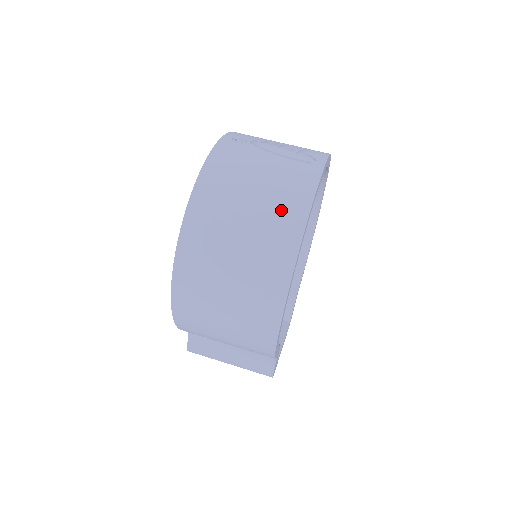
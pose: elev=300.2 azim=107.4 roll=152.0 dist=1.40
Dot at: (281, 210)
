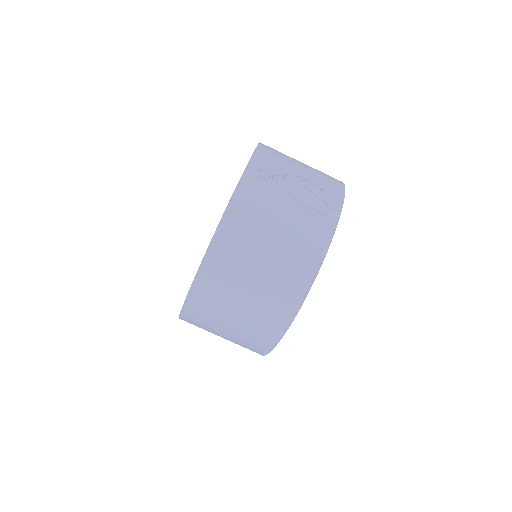
Dot at: (292, 269)
